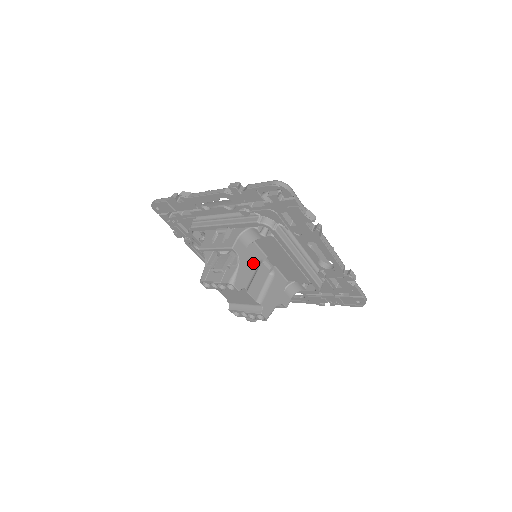
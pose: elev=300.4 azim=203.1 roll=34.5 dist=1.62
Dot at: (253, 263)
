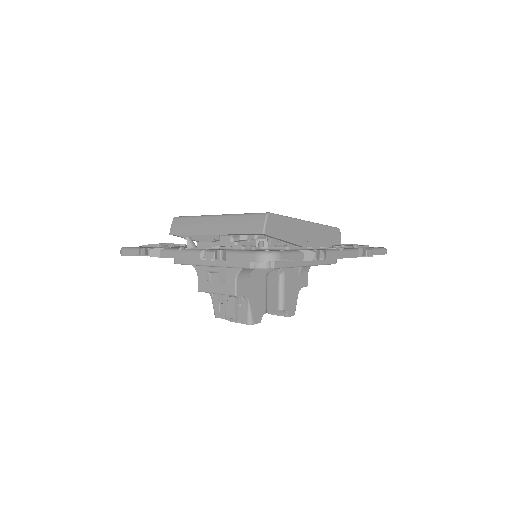
Dot at: (261, 286)
